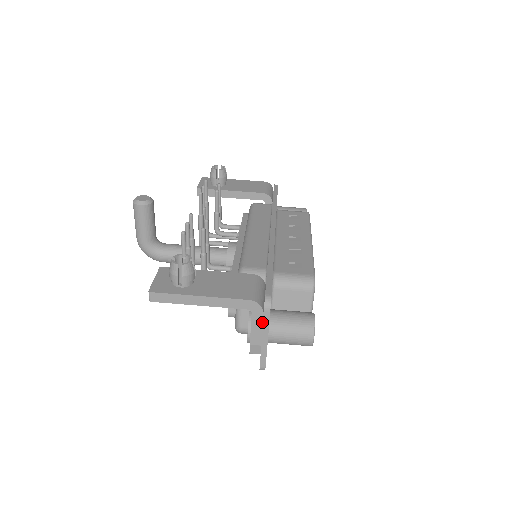
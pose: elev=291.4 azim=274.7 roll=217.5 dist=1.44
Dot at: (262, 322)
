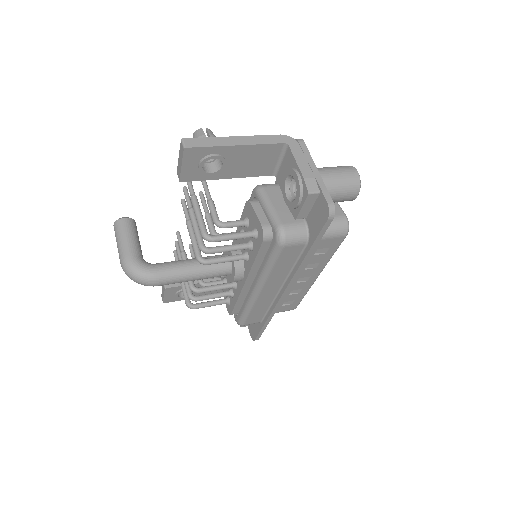
Dot at: (303, 153)
